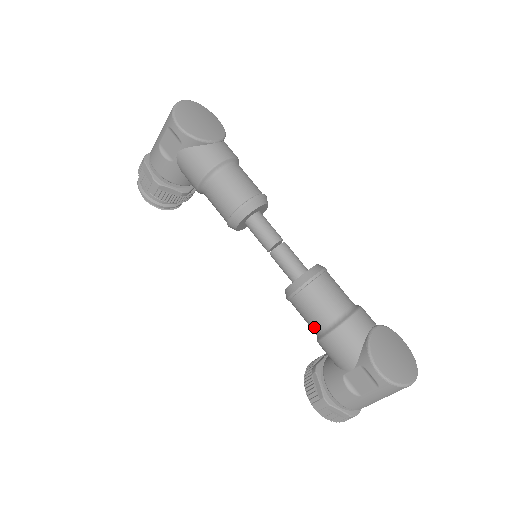
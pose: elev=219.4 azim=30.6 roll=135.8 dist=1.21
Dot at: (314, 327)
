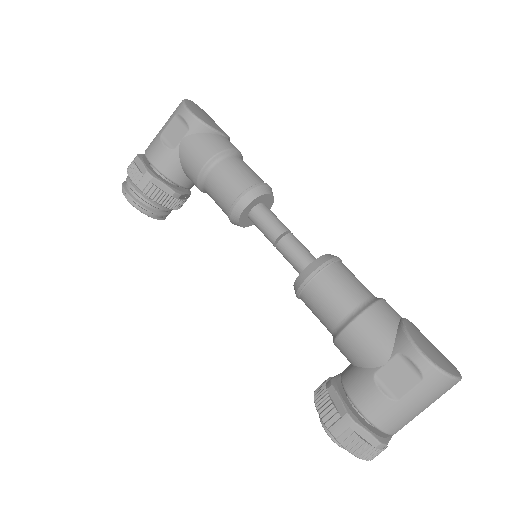
Dot at: (333, 318)
